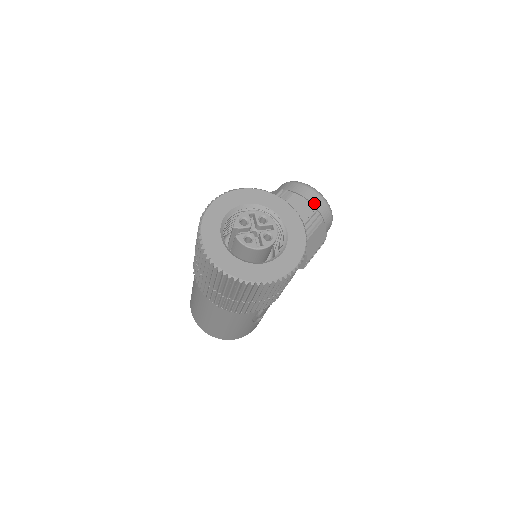
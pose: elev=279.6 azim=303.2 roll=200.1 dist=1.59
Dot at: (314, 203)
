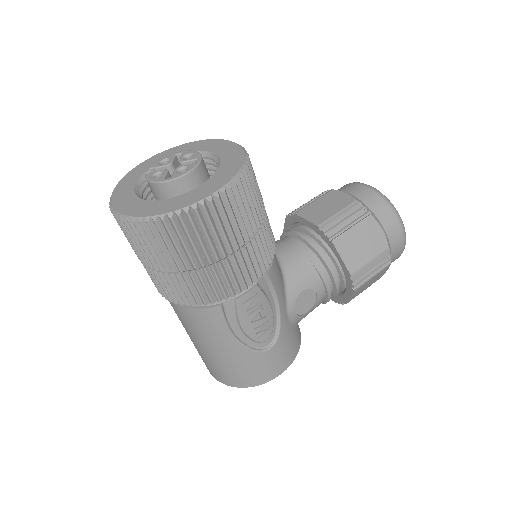
Dot at: (360, 198)
